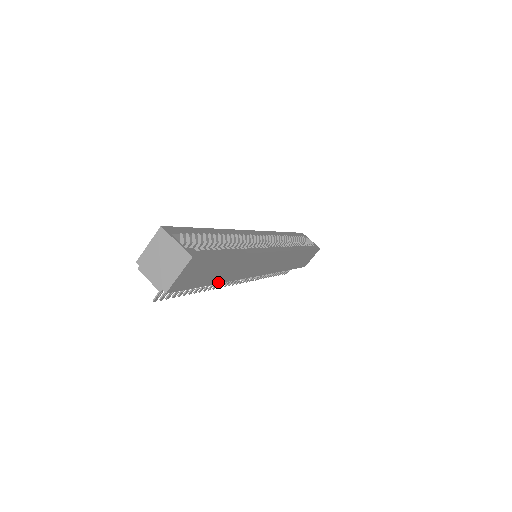
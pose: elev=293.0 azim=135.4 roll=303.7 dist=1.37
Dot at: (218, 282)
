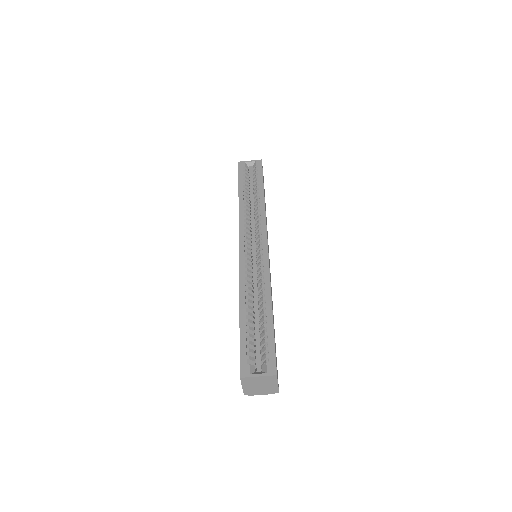
Dot at: occluded
